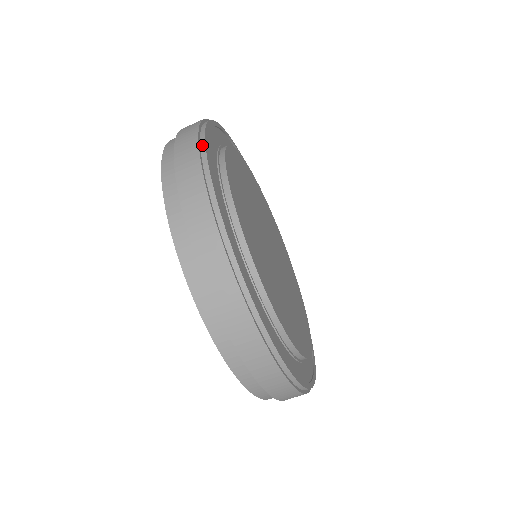
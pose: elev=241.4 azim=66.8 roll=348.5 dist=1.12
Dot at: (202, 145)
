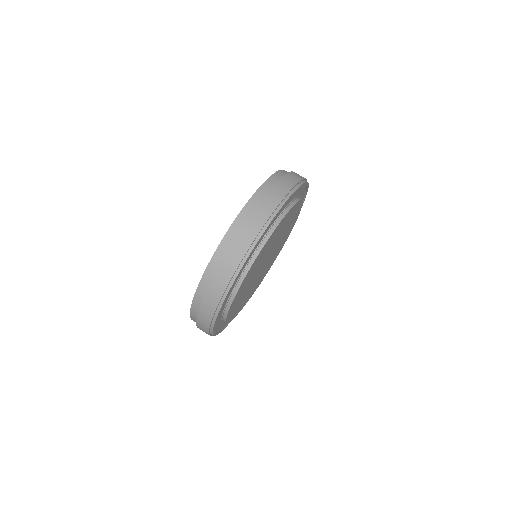
Dot at: (303, 181)
